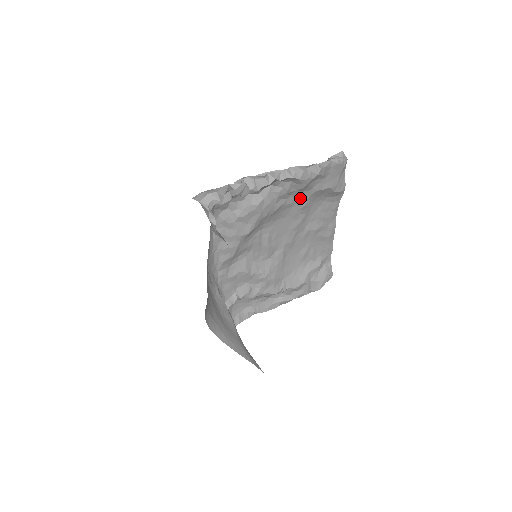
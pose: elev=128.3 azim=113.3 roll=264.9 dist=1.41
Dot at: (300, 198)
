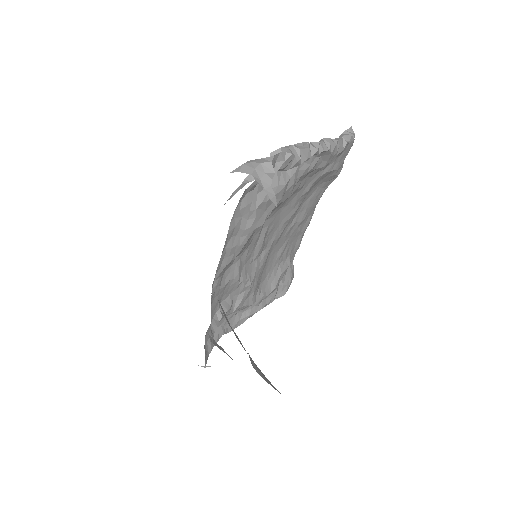
Dot at: (309, 181)
